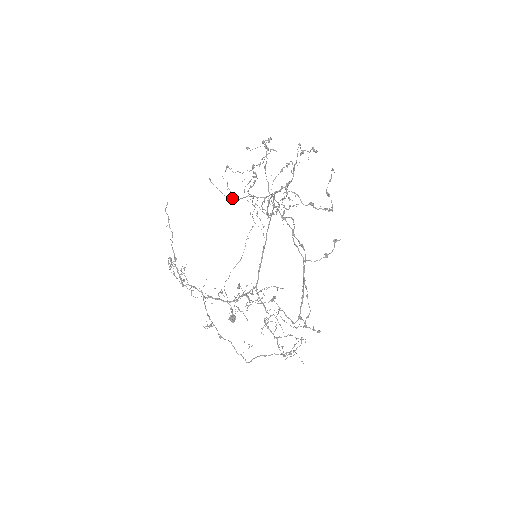
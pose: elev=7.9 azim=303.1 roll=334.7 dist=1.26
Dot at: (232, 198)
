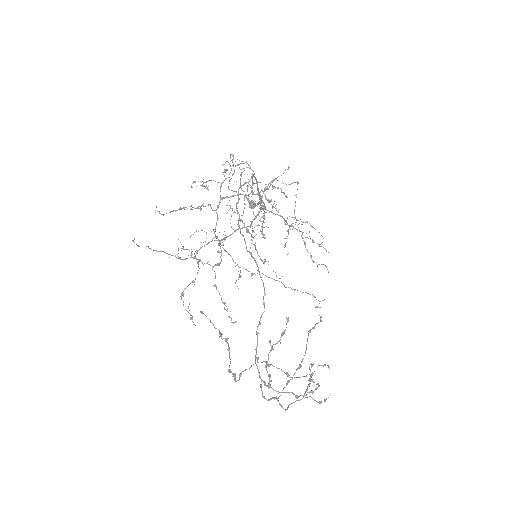
Dot at: occluded
